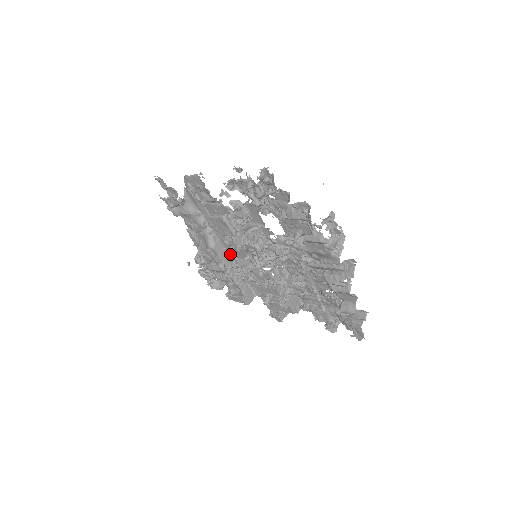
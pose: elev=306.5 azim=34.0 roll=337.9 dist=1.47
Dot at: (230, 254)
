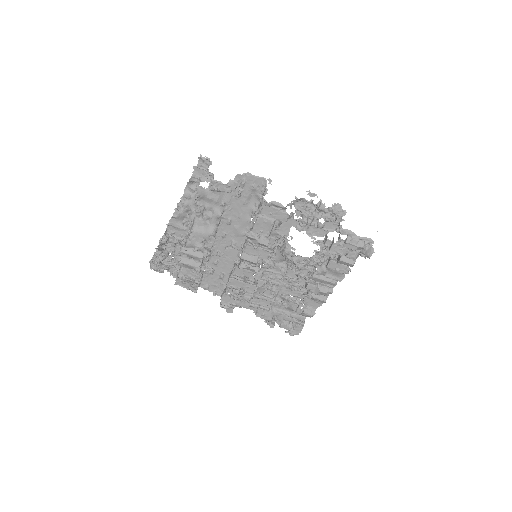
Dot at: (214, 245)
